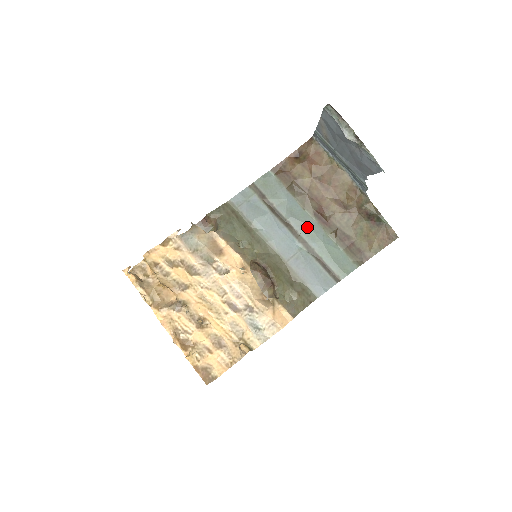
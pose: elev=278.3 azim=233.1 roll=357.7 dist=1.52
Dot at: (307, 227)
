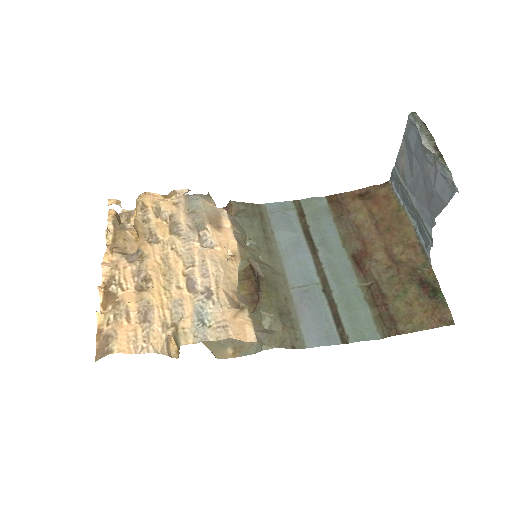
Dot at: (336, 265)
